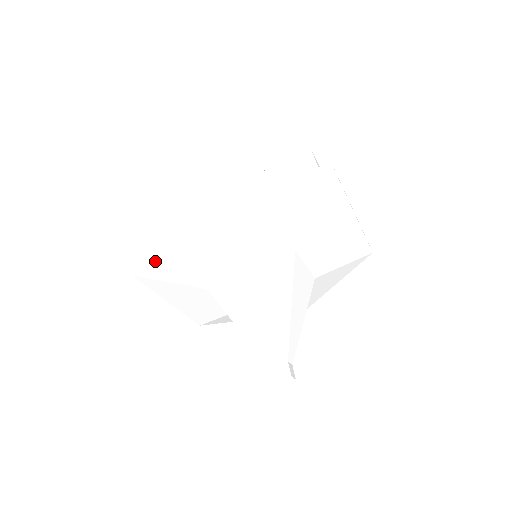
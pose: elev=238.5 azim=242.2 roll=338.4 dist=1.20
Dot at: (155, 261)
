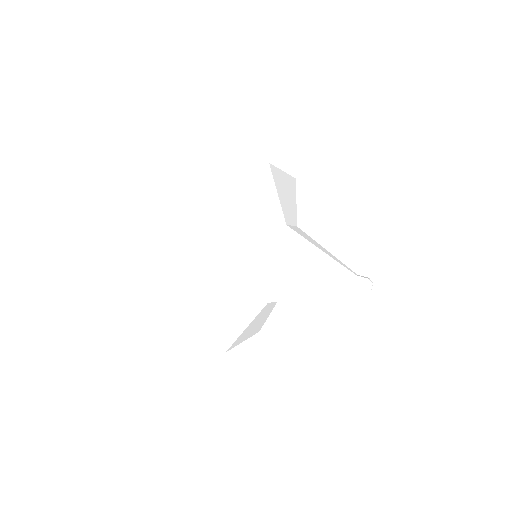
Dot at: (232, 327)
